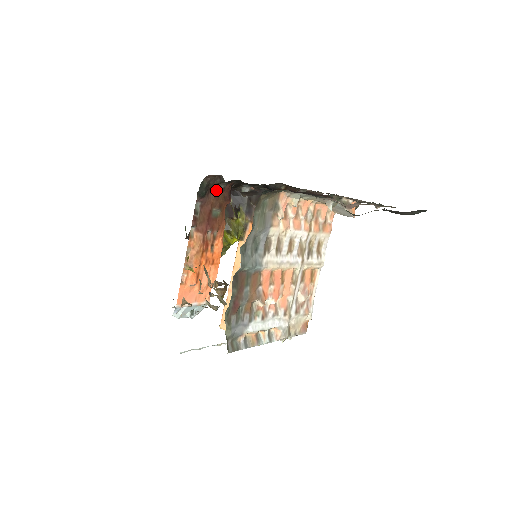
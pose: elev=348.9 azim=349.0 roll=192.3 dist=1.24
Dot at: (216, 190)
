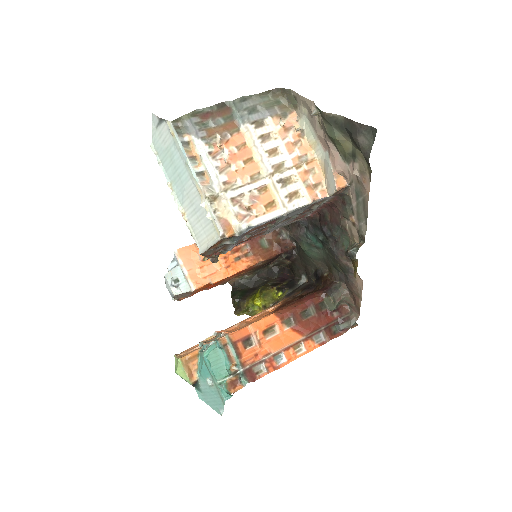
Dot at: (278, 231)
